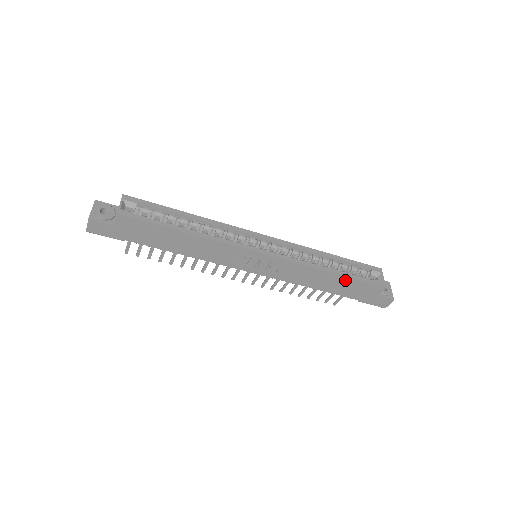
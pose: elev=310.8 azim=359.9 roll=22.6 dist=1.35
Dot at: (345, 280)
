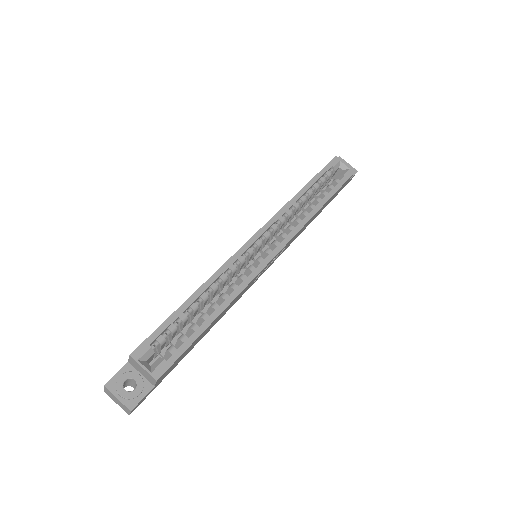
Dot at: (329, 200)
